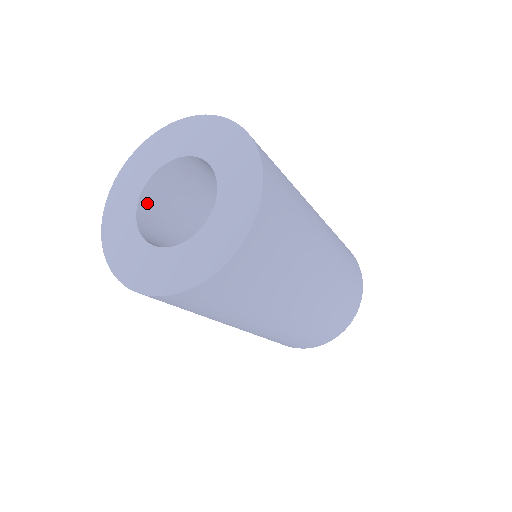
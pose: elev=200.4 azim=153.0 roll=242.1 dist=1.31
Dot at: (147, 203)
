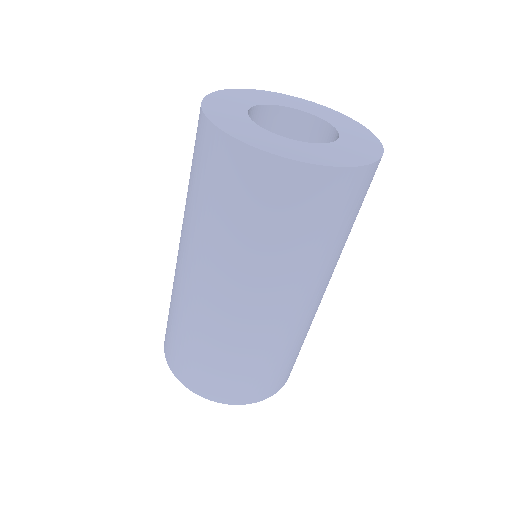
Dot at: occluded
